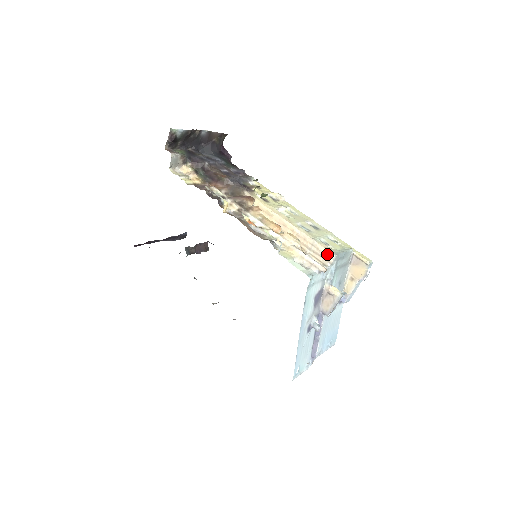
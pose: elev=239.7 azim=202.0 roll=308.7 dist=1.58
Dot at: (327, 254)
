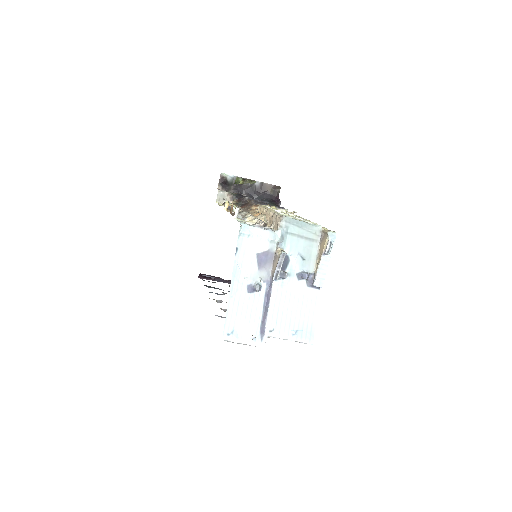
Dot at: (279, 219)
